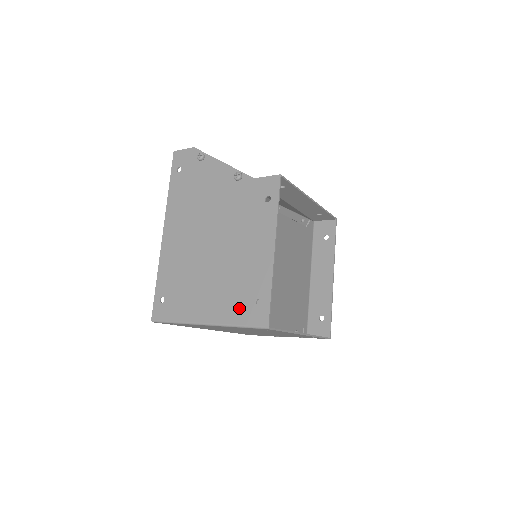
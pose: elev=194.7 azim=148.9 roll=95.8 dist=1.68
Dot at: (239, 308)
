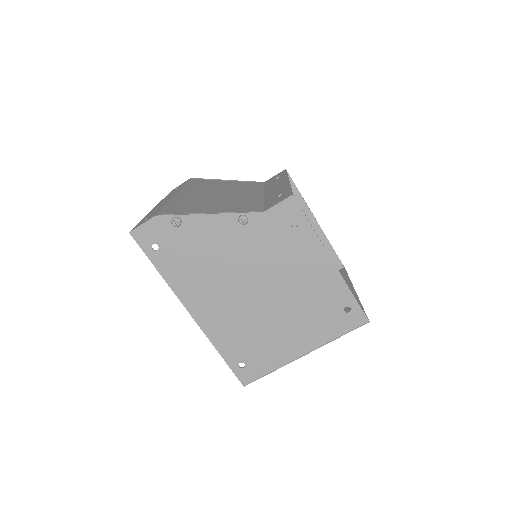
Dot at: (331, 325)
